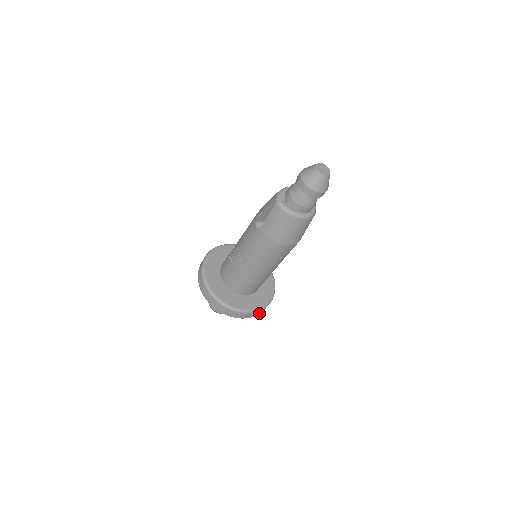
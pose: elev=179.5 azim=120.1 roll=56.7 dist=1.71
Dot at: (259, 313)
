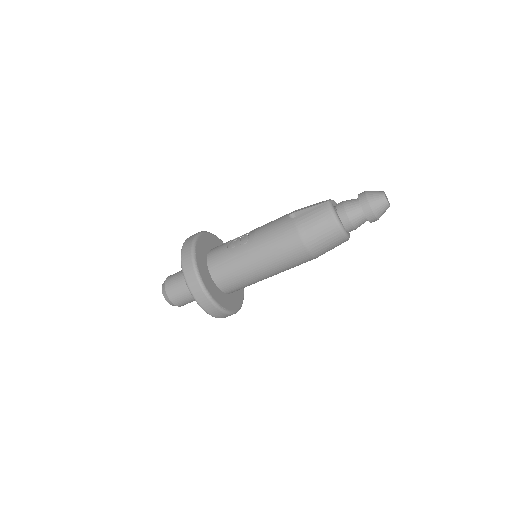
Dot at: (214, 314)
